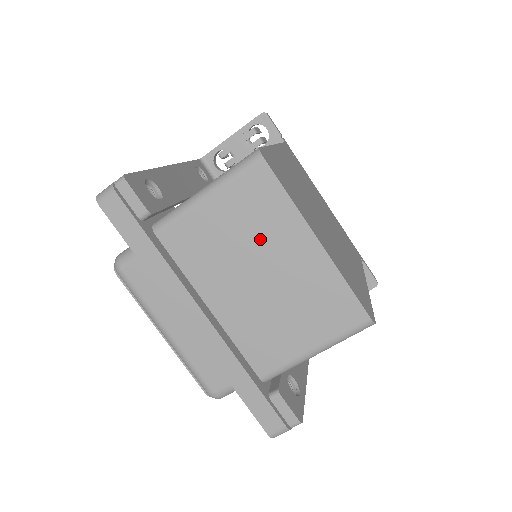
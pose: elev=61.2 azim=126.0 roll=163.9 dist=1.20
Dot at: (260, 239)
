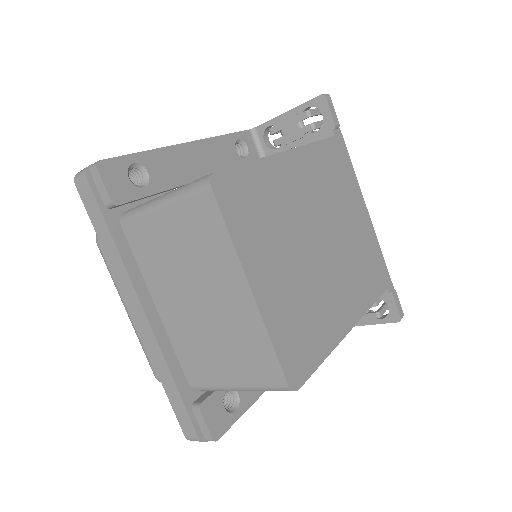
Dot at: (201, 265)
